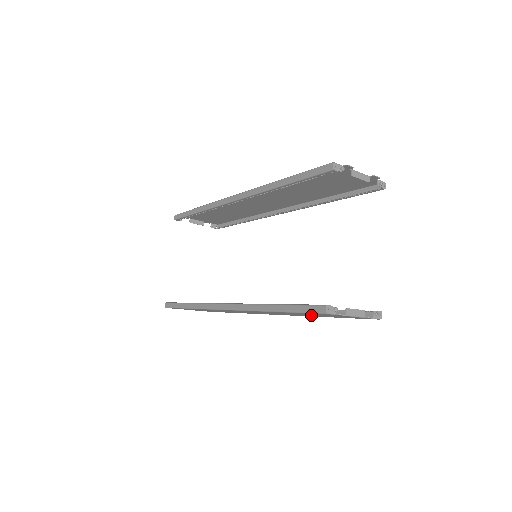
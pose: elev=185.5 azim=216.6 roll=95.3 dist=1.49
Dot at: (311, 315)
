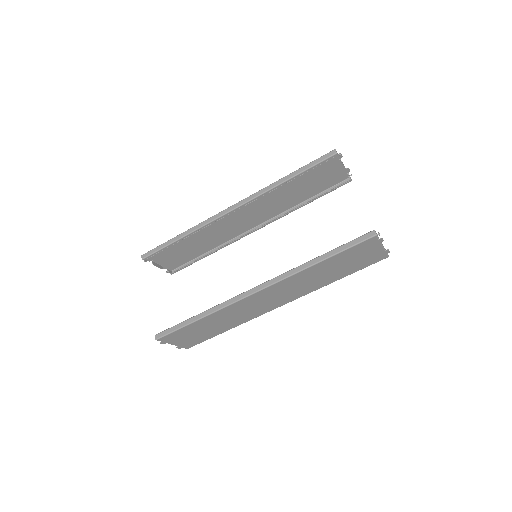
Dot at: (336, 271)
